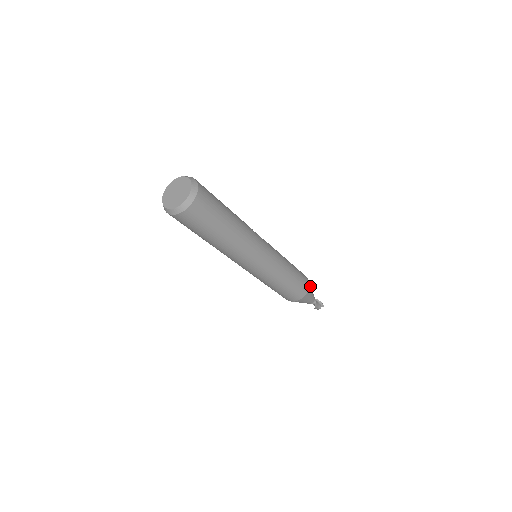
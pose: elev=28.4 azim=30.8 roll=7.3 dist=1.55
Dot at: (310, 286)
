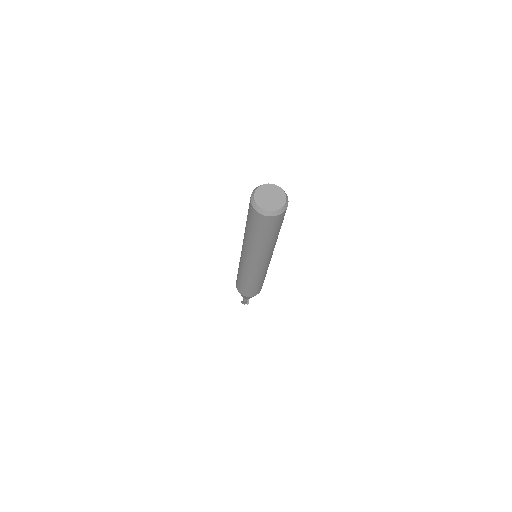
Dot at: occluded
